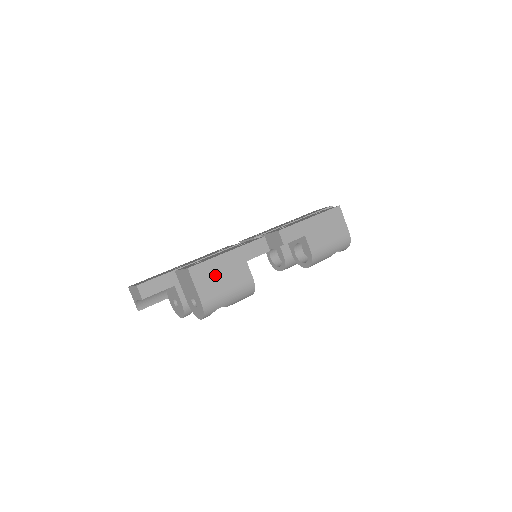
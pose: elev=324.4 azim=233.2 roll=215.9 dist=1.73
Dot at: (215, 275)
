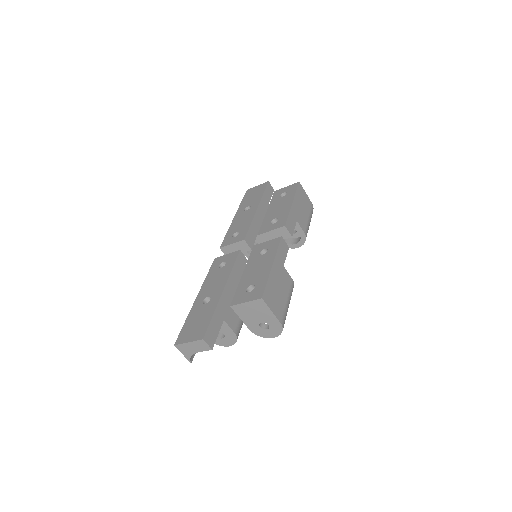
Dot at: (276, 292)
